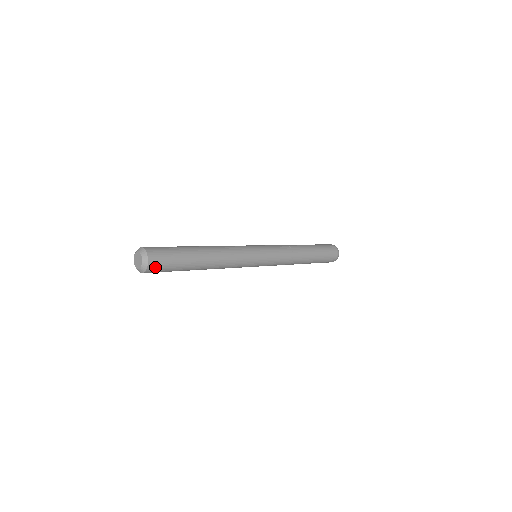
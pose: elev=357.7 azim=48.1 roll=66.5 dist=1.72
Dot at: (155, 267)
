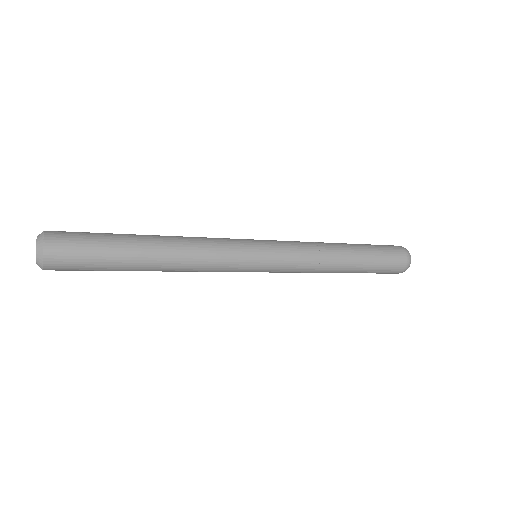
Dot at: (58, 262)
